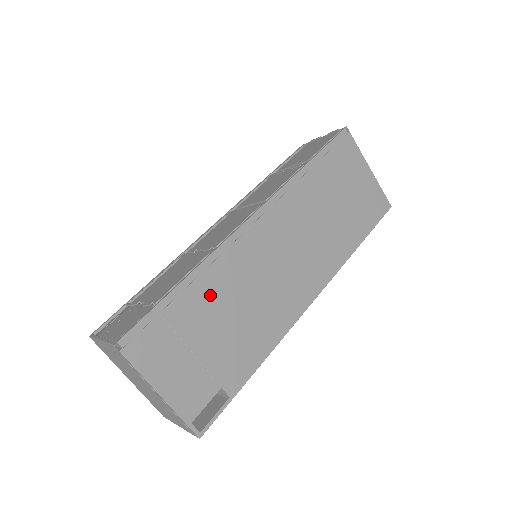
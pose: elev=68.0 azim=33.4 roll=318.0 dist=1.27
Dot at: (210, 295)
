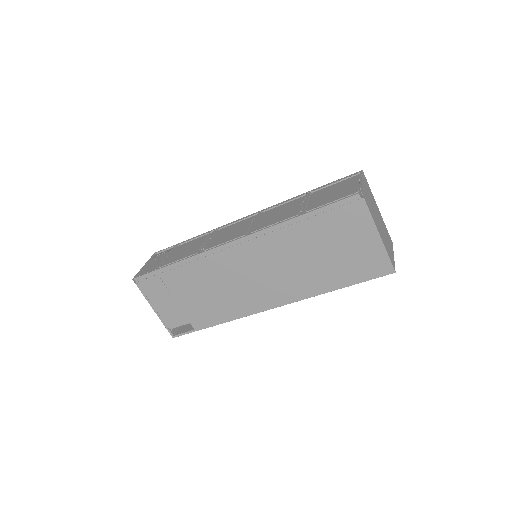
Dot at: (191, 277)
